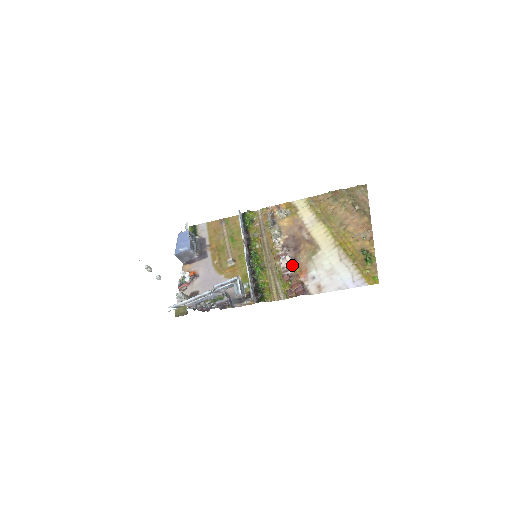
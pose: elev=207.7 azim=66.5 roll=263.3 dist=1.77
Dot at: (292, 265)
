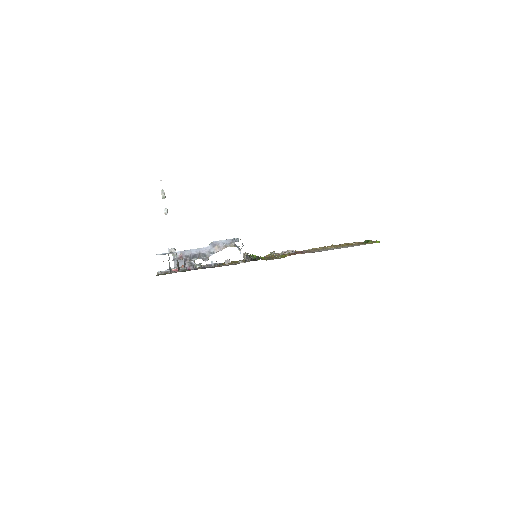
Dot at: (293, 251)
